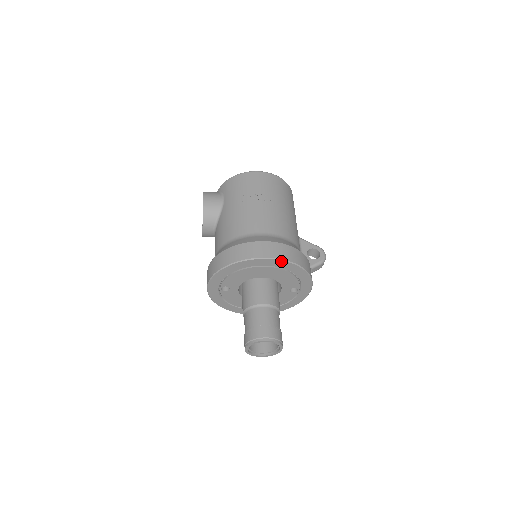
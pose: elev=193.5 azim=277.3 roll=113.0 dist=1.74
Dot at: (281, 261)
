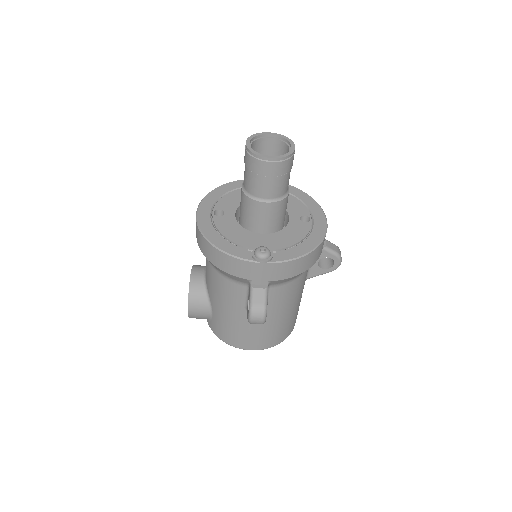
Dot at: occluded
